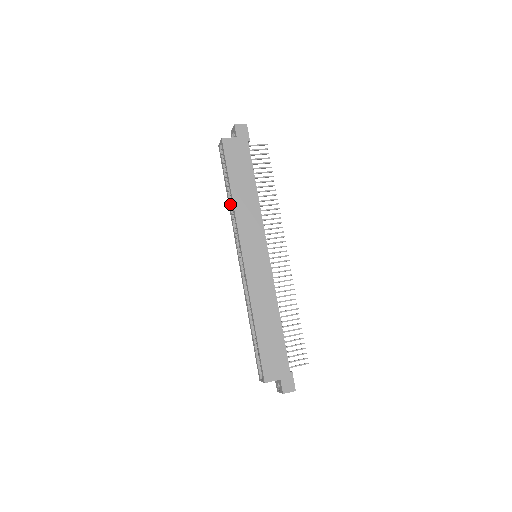
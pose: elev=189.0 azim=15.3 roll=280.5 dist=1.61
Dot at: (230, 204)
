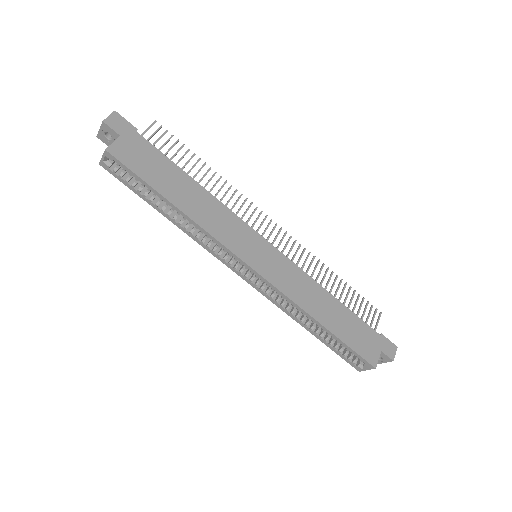
Dot at: (180, 223)
